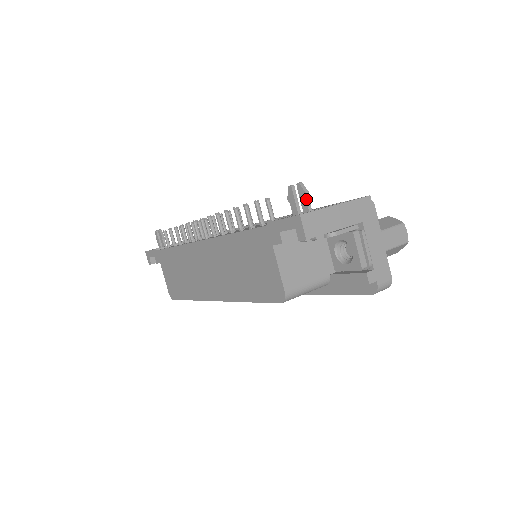
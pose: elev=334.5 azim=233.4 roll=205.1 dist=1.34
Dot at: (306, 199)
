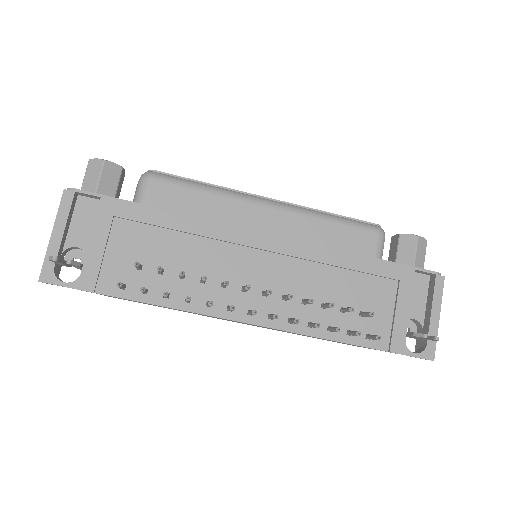
Dot at: occluded
